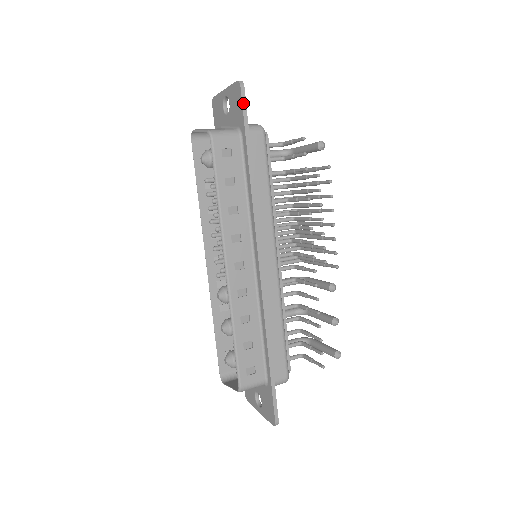
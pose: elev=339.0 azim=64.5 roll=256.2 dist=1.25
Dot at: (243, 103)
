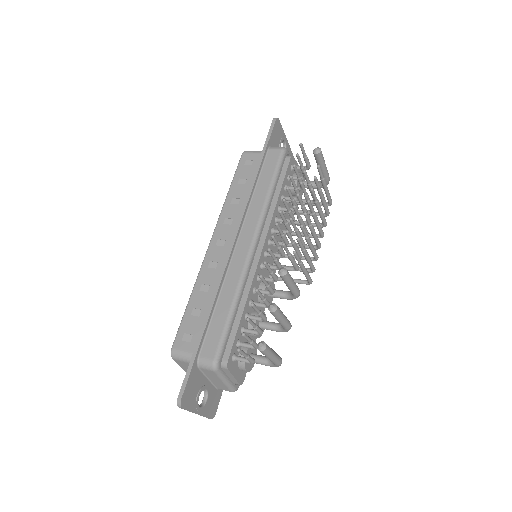
Dot at: (270, 129)
